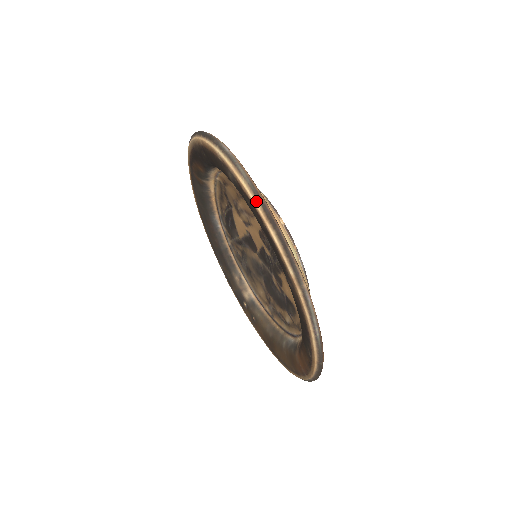
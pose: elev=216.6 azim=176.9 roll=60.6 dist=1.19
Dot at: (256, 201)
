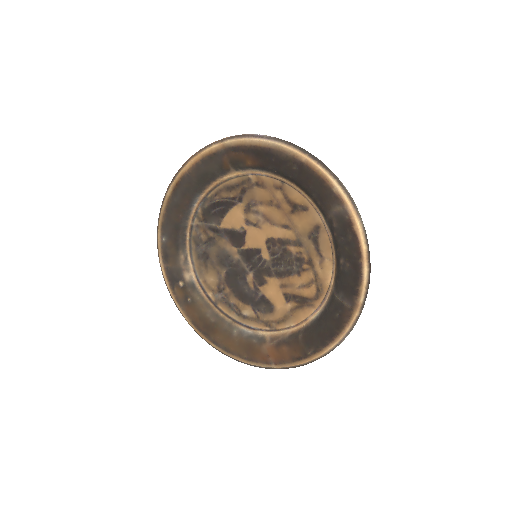
Dot at: (364, 242)
